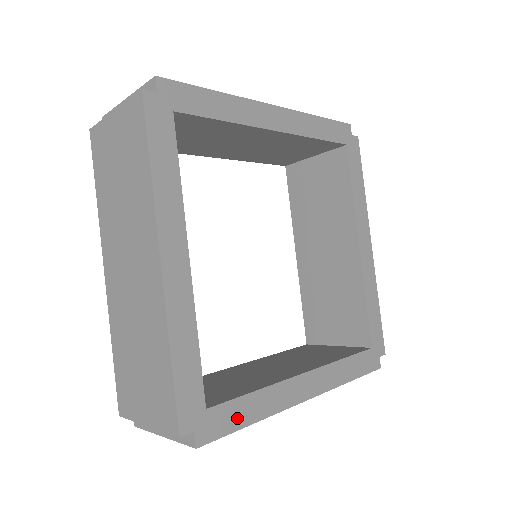
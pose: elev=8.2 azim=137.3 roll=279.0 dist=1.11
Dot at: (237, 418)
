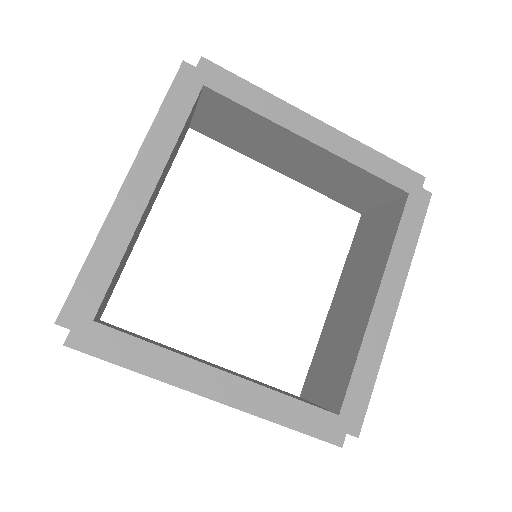
Dot at: (363, 390)
